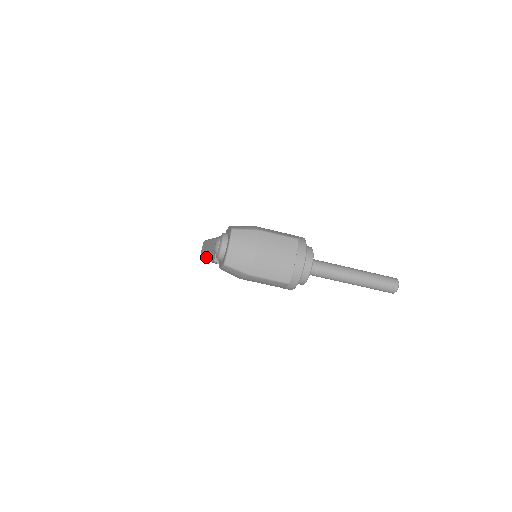
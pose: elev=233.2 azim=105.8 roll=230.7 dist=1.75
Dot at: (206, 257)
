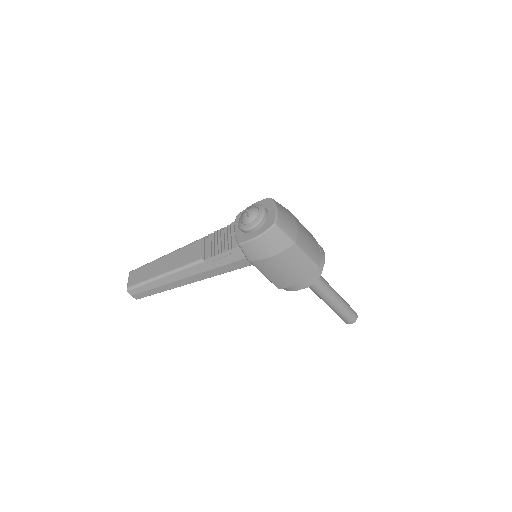
Dot at: (162, 272)
